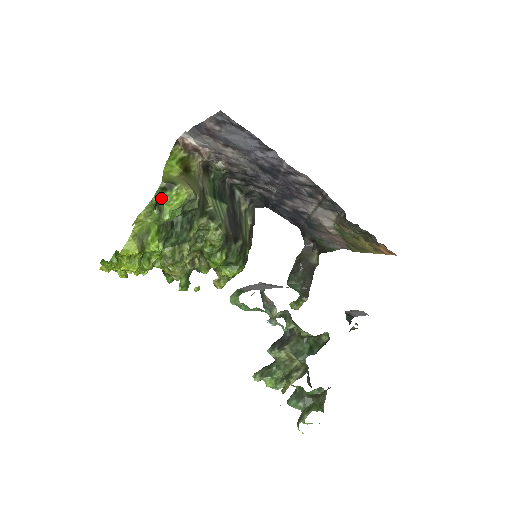
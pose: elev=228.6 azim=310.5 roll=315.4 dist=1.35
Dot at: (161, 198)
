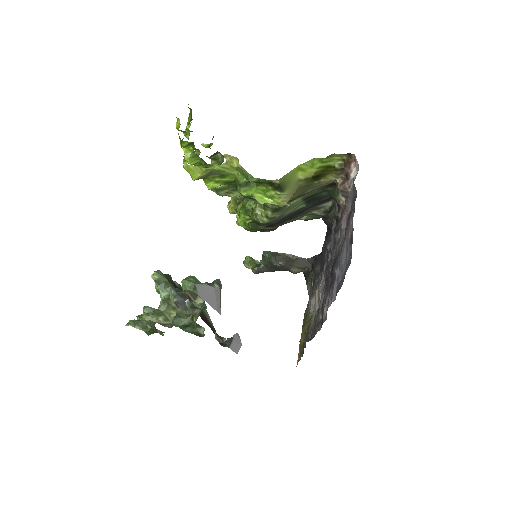
Dot at: (261, 183)
